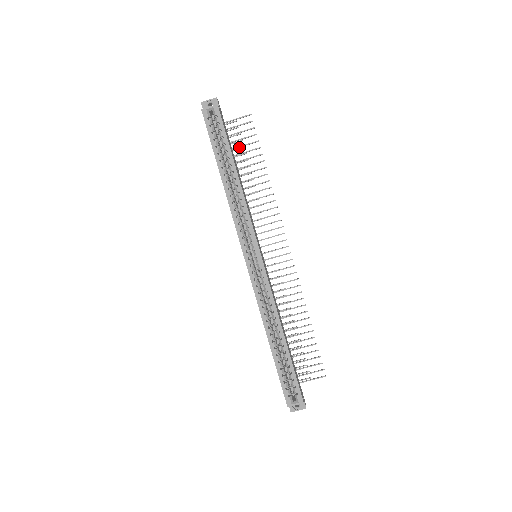
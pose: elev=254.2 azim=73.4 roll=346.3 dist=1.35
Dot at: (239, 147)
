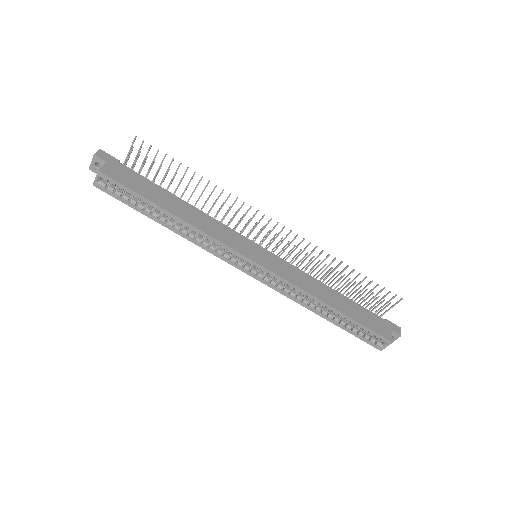
Dot at: (157, 173)
